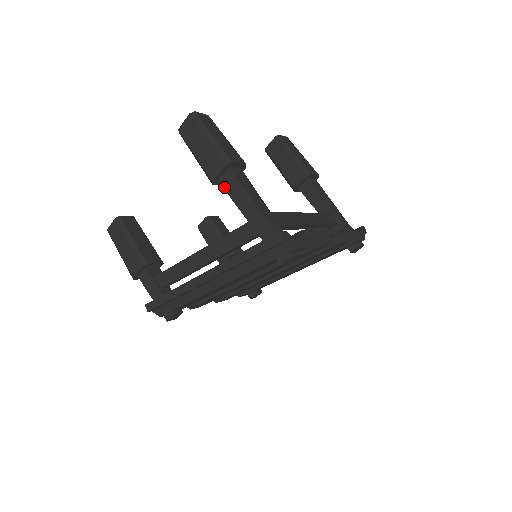
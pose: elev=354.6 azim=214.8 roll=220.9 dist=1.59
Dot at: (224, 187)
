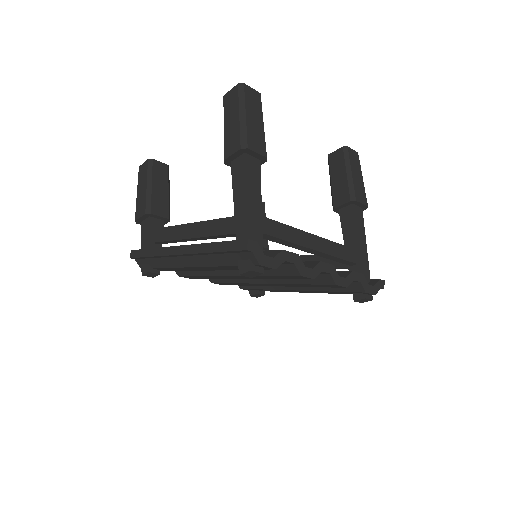
Dot at: (232, 171)
